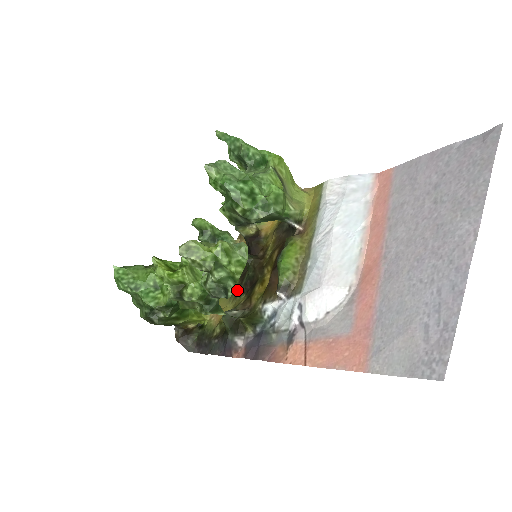
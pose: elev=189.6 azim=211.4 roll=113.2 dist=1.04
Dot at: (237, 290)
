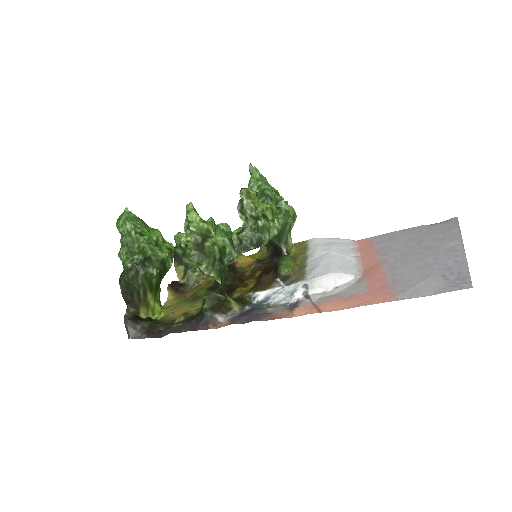
Dot at: occluded
